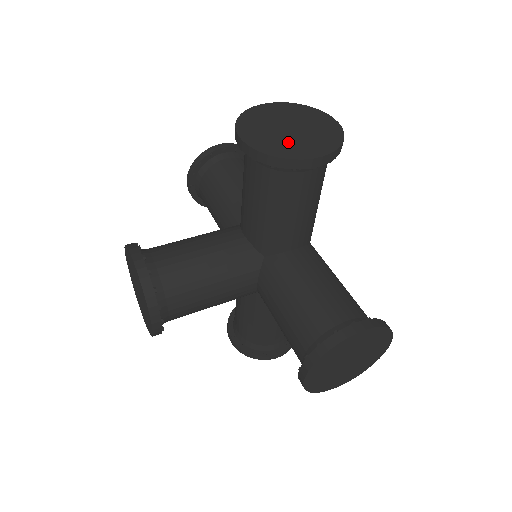
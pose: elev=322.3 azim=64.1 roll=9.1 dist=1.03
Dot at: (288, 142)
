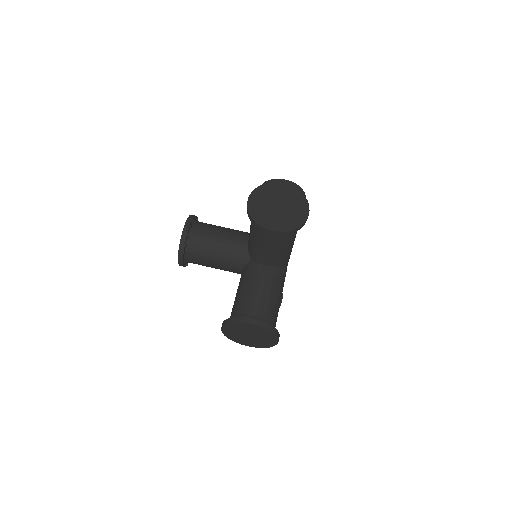
Dot at: (241, 339)
